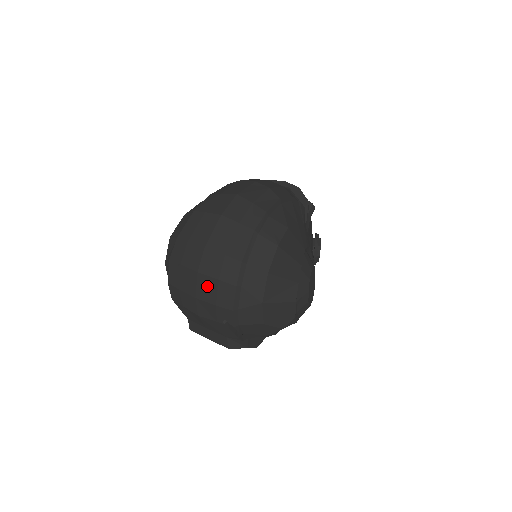
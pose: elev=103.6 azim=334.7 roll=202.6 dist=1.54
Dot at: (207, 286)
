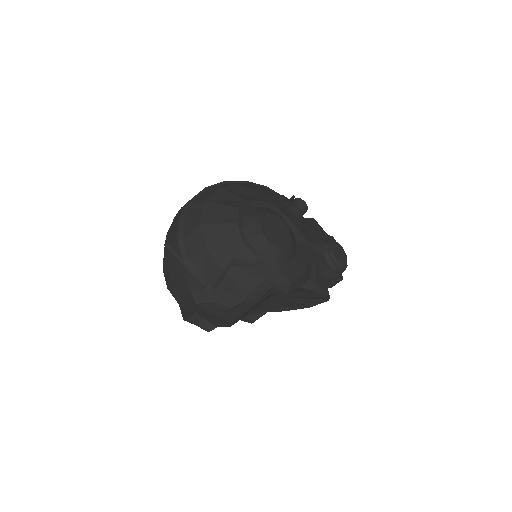
Dot at: (169, 238)
